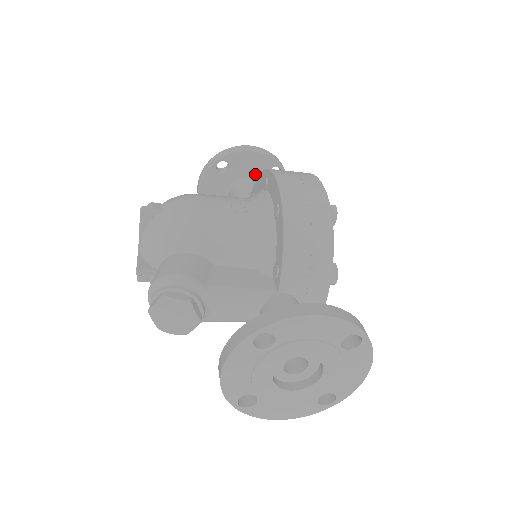
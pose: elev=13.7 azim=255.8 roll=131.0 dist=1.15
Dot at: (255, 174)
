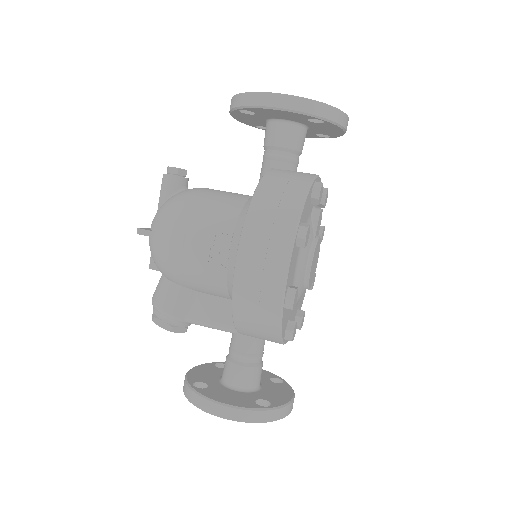
Dot at: (290, 118)
